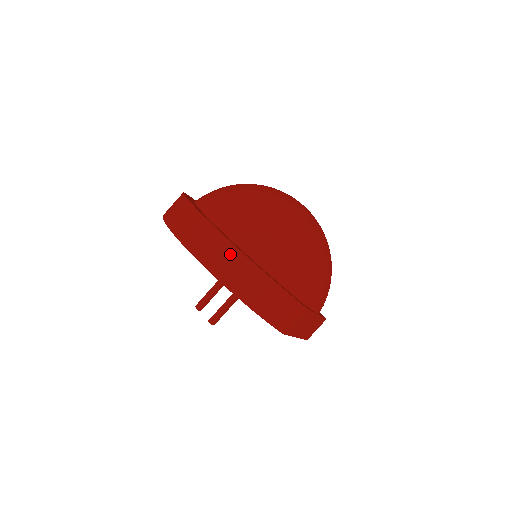
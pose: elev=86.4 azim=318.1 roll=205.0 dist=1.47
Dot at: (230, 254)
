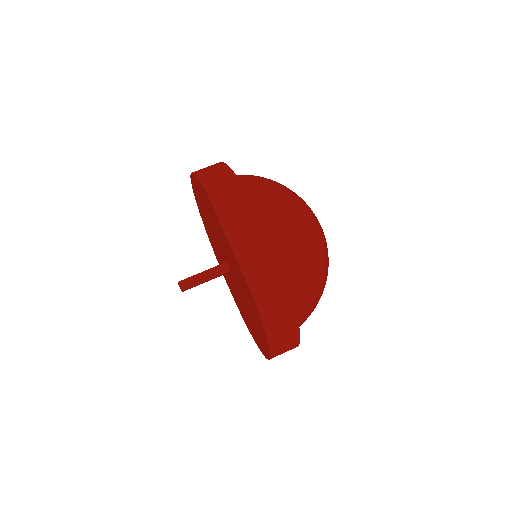
Dot at: occluded
